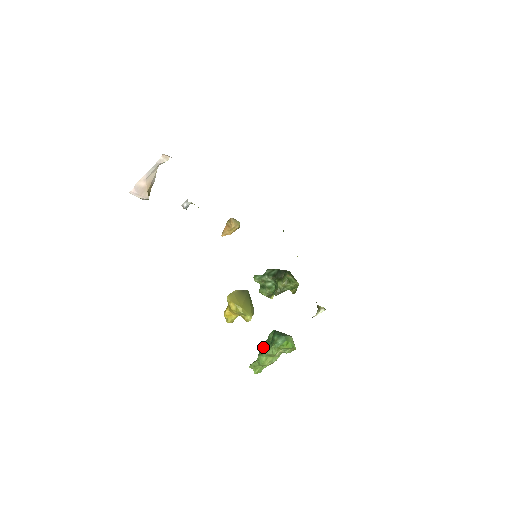
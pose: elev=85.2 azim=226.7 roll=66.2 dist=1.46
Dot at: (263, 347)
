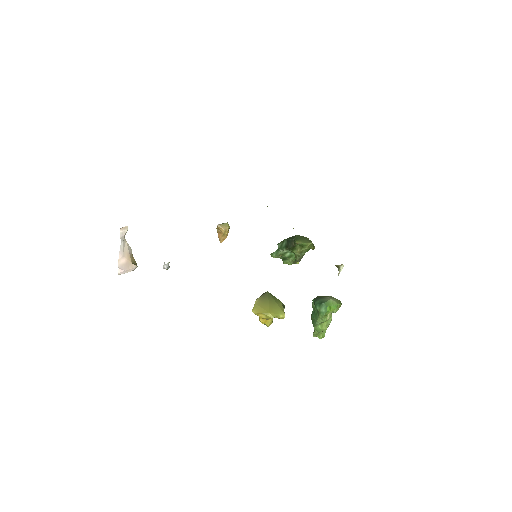
Dot at: (313, 319)
